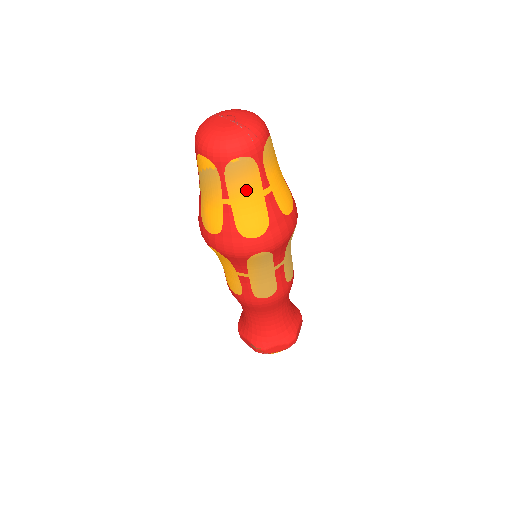
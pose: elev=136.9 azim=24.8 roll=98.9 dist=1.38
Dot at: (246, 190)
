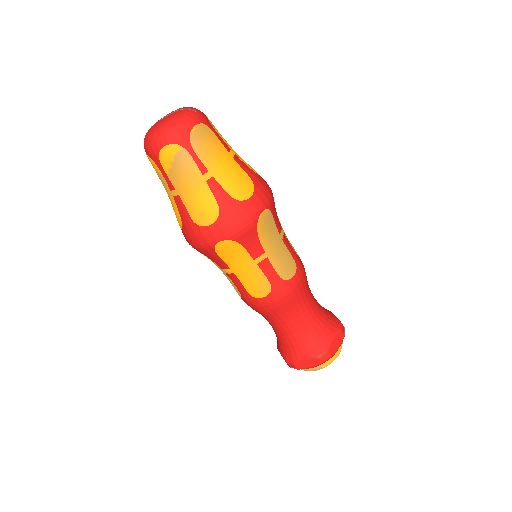
Dot at: (217, 155)
